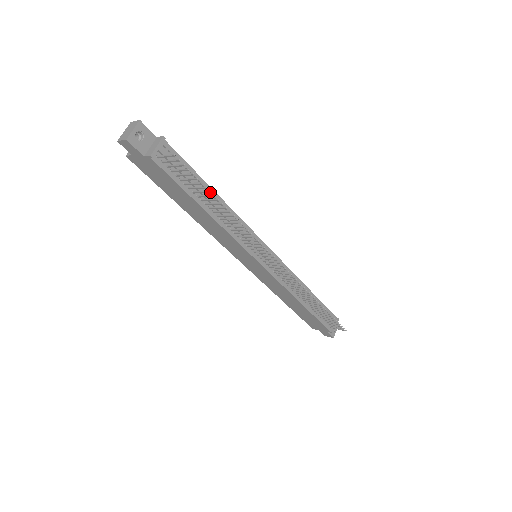
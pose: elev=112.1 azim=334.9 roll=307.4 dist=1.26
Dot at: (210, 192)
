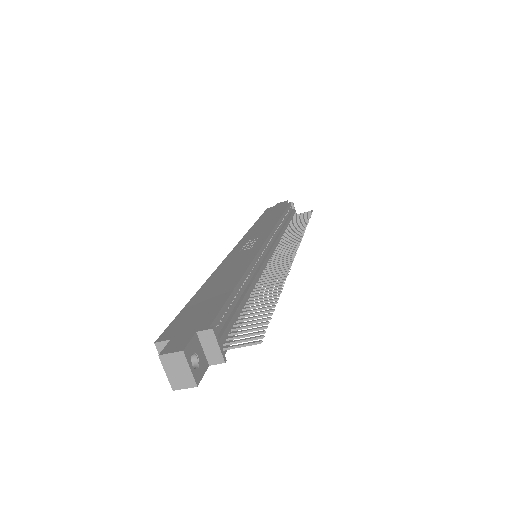
Dot at: occluded
